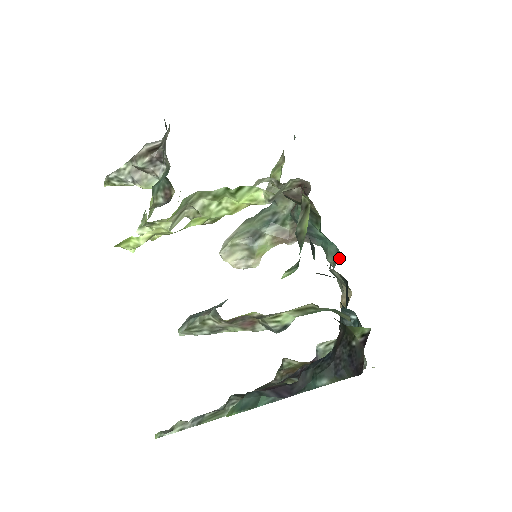
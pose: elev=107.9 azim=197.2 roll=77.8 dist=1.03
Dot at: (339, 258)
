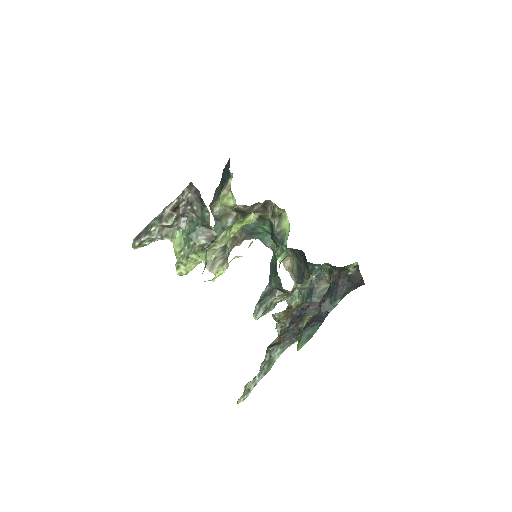
Dot at: occluded
